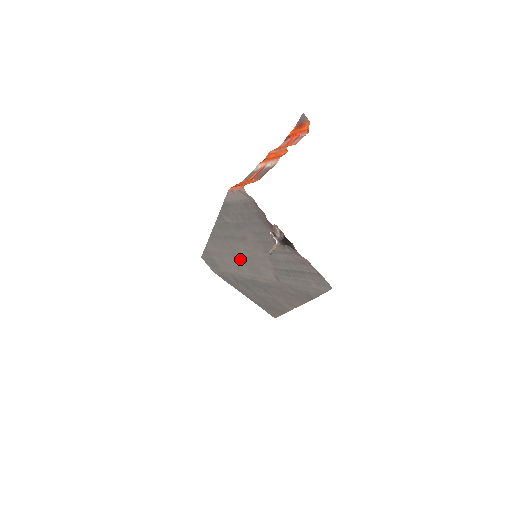
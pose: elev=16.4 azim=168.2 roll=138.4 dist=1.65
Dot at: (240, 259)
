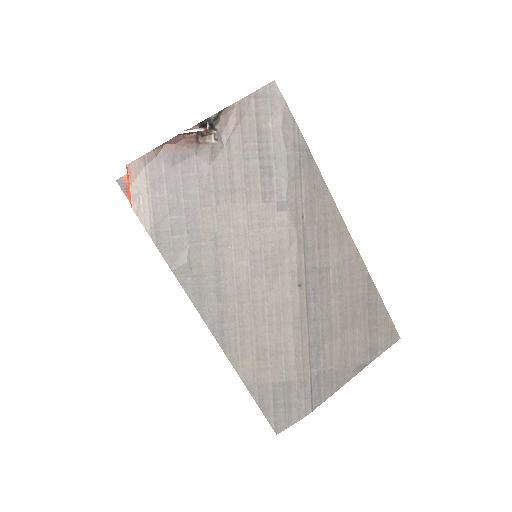
Dot at: (259, 289)
